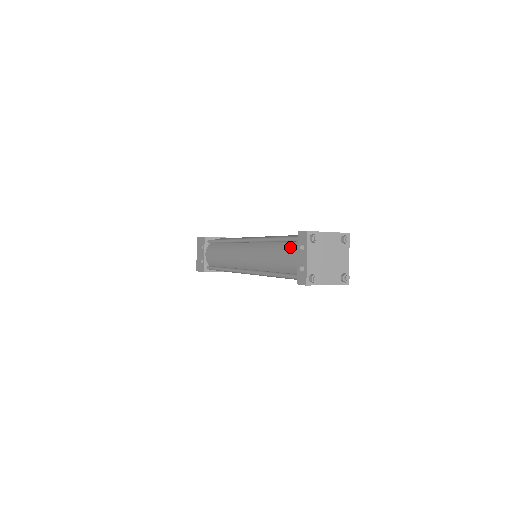
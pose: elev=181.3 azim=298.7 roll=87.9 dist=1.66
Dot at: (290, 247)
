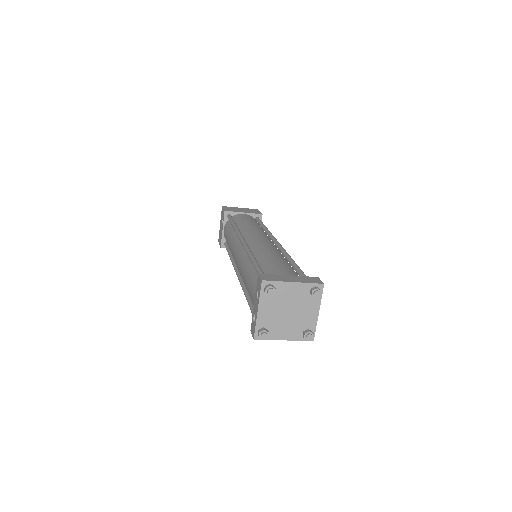
Dot at: (256, 282)
